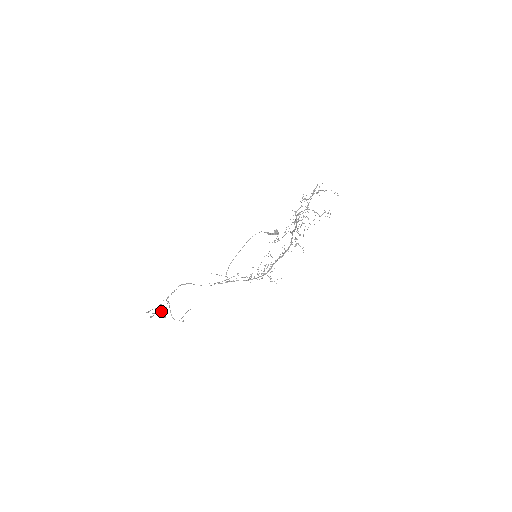
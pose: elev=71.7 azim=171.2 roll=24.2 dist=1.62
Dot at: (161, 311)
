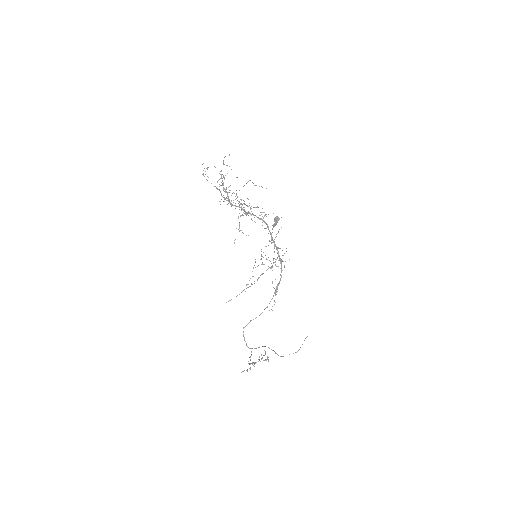
Dot at: occluded
